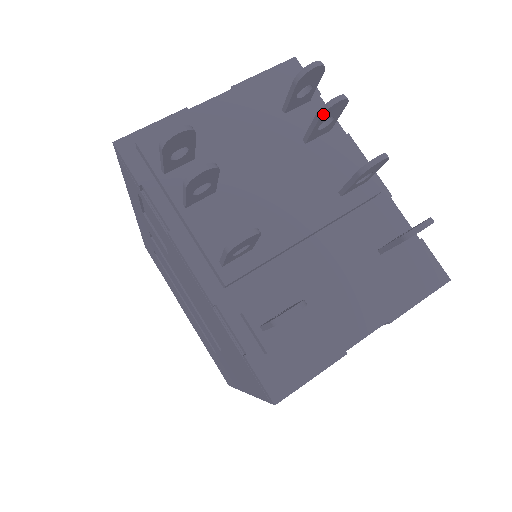
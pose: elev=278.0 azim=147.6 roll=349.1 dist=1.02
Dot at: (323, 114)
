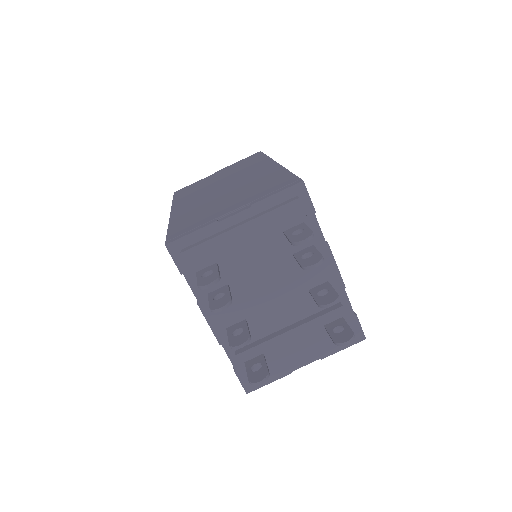
Dot at: (304, 269)
